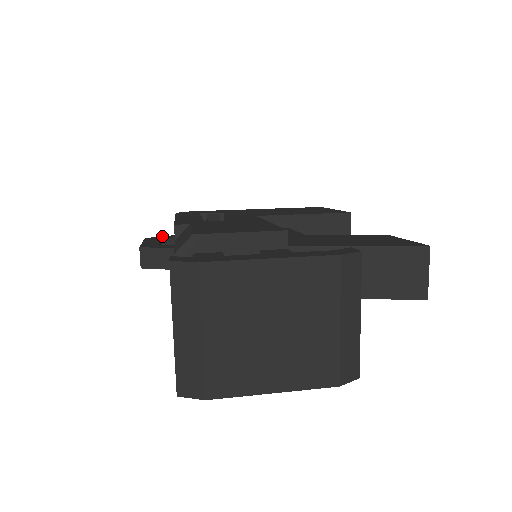
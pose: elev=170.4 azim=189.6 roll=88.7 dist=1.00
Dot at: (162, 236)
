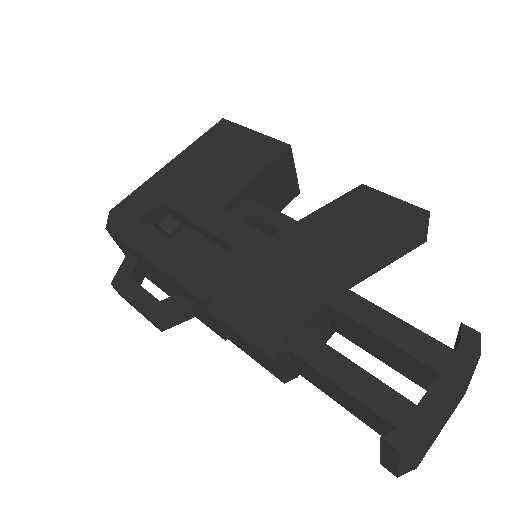
Dot at: (120, 267)
